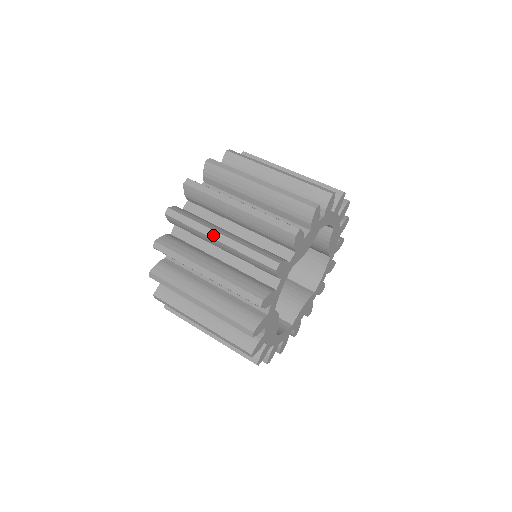
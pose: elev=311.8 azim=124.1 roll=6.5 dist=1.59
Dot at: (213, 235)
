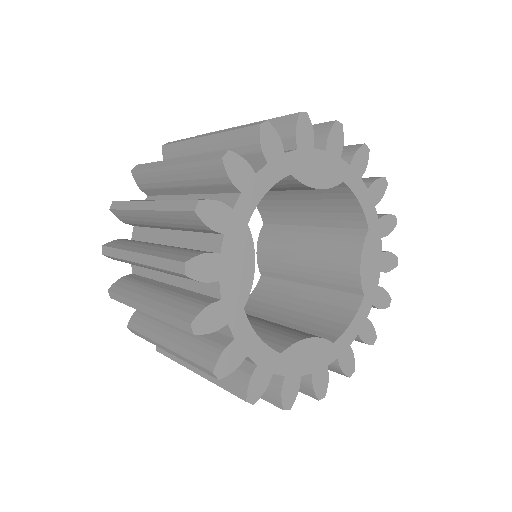
Dot at: (202, 136)
